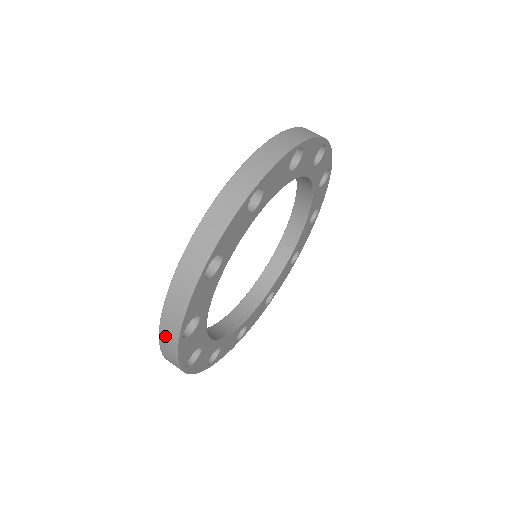
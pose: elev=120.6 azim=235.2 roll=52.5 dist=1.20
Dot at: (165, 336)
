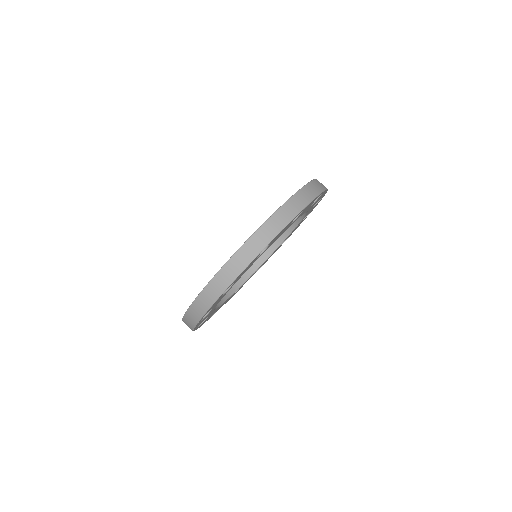
Dot at: (188, 318)
